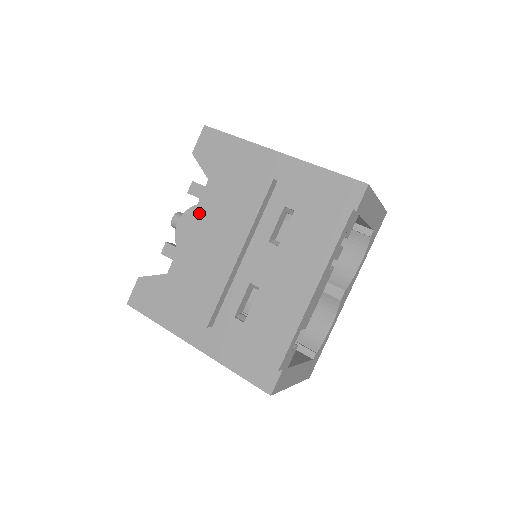
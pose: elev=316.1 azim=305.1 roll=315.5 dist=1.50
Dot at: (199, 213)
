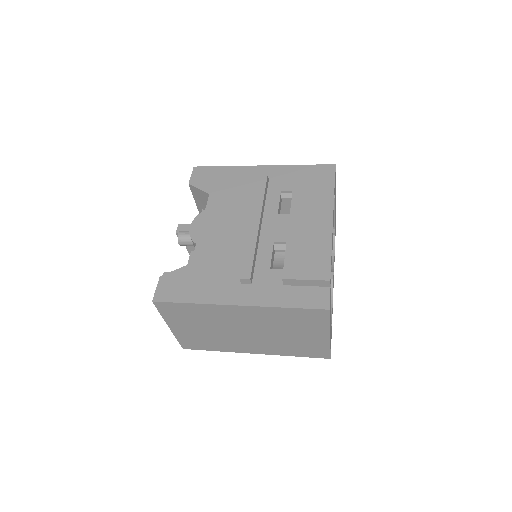
Dot at: (209, 215)
